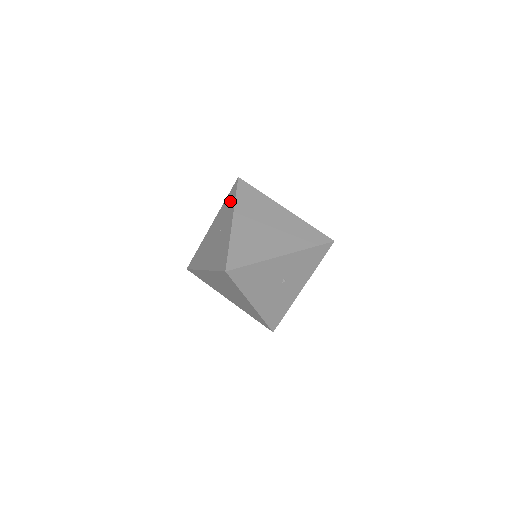
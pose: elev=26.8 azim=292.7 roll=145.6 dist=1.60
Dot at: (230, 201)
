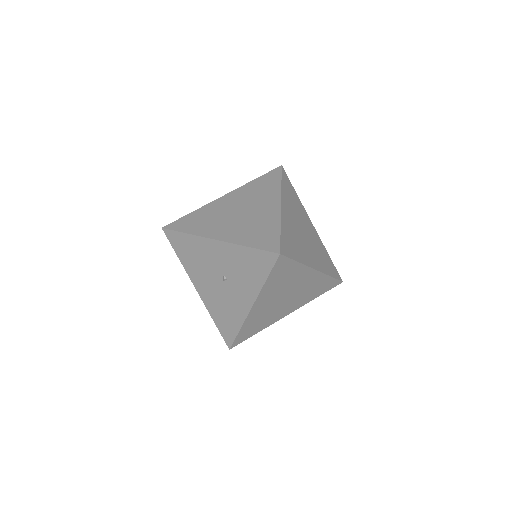
Dot at: occluded
